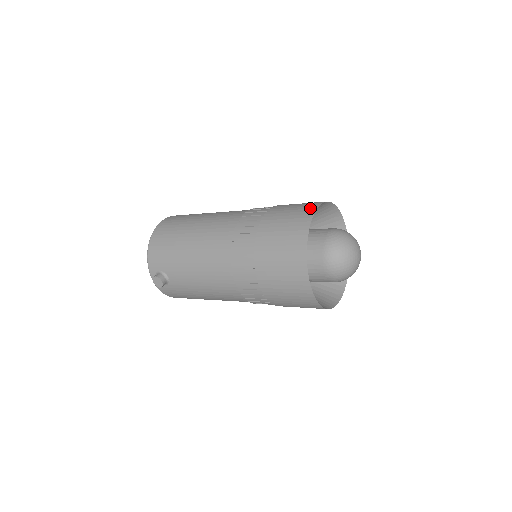
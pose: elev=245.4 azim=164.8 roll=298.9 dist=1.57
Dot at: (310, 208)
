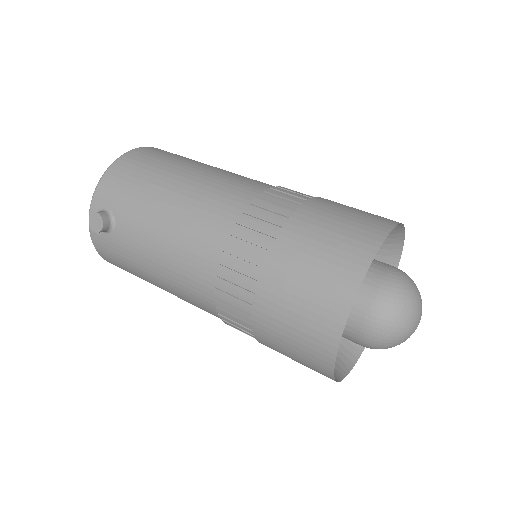
Dot at: (385, 220)
